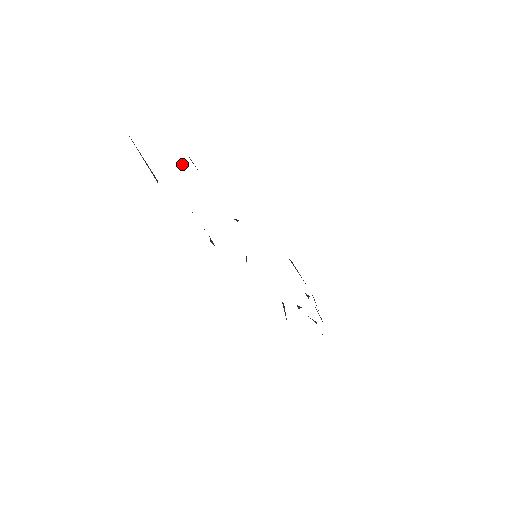
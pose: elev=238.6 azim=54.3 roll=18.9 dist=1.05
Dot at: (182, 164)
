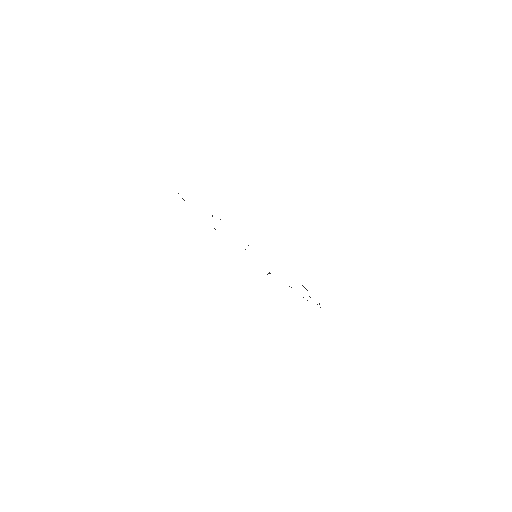
Dot at: (212, 215)
